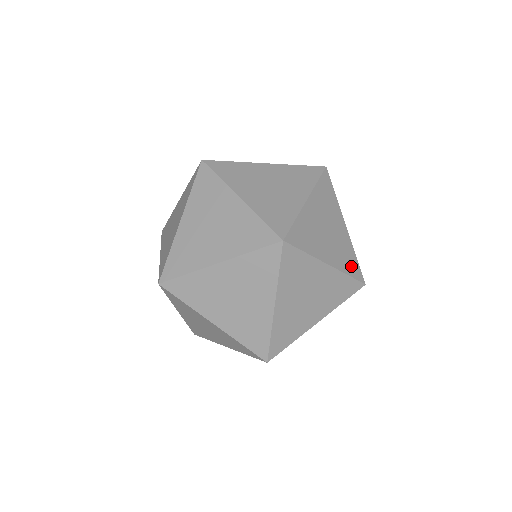
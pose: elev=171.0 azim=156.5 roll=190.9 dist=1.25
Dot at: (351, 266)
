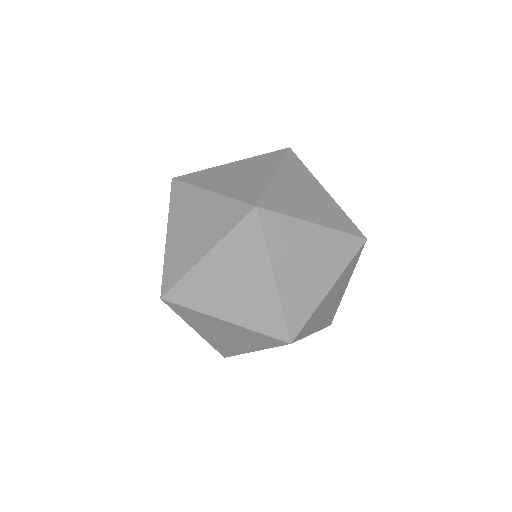
Dot at: (329, 319)
